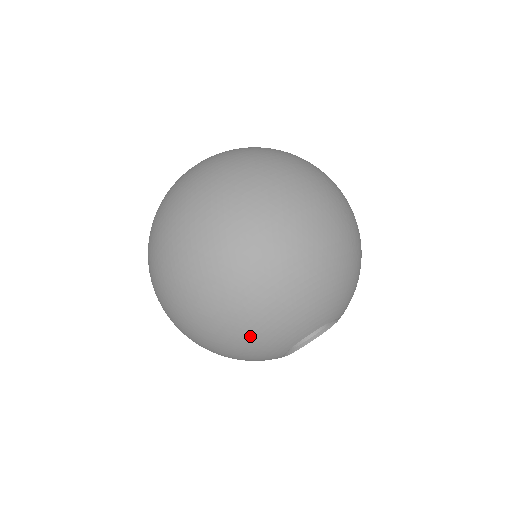
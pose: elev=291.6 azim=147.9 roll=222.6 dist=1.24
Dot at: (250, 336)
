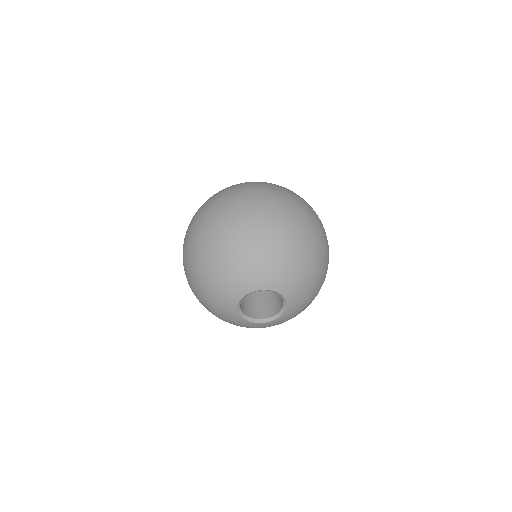
Dot at: (206, 291)
